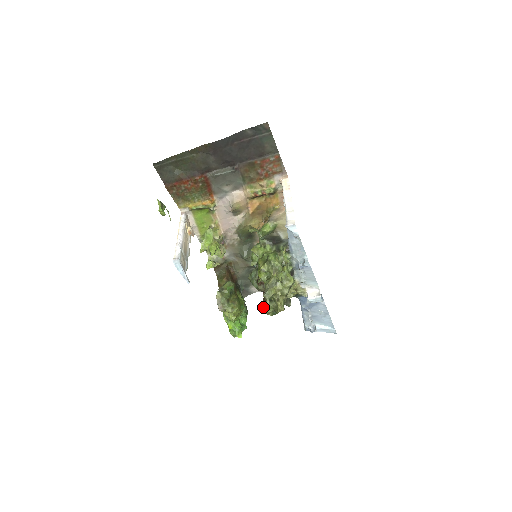
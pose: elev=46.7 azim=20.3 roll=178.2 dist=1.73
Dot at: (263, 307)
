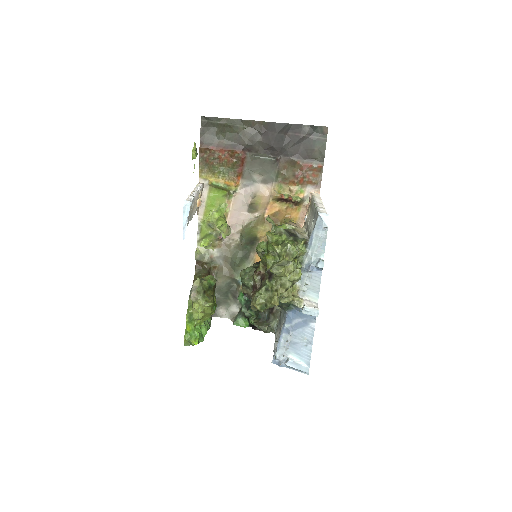
Dot at: (252, 298)
